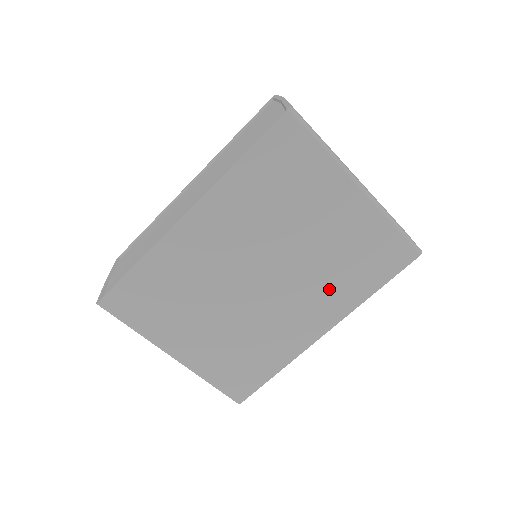
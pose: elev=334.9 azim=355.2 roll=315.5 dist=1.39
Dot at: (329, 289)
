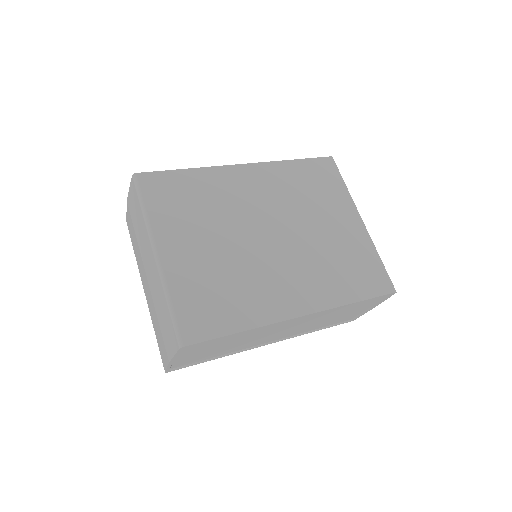
Dot at: (320, 276)
